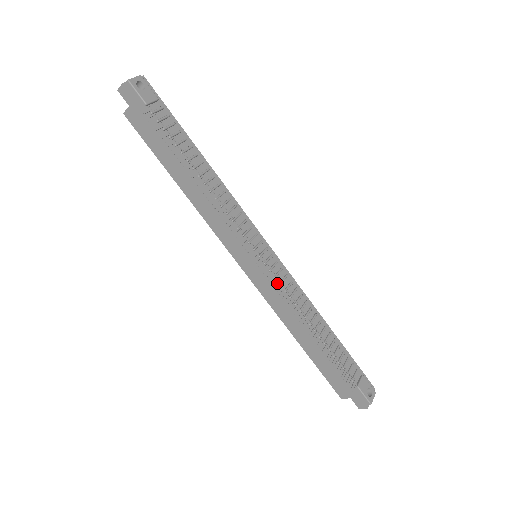
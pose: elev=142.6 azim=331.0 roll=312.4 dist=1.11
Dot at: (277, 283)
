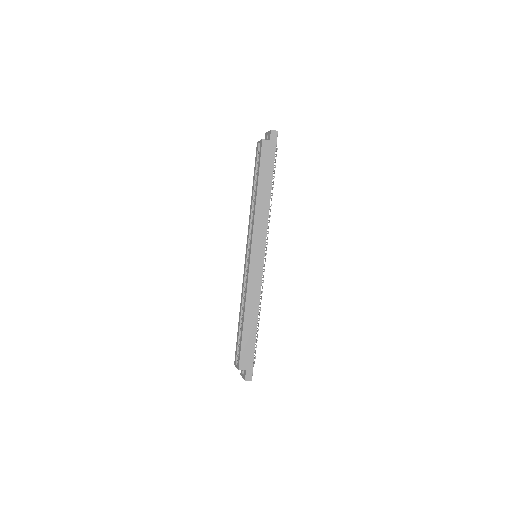
Dot at: (263, 276)
